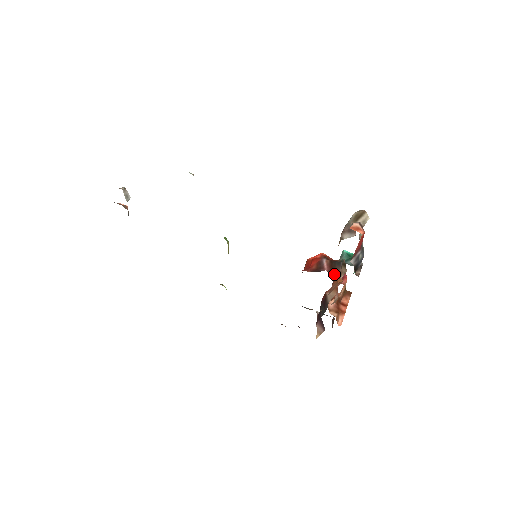
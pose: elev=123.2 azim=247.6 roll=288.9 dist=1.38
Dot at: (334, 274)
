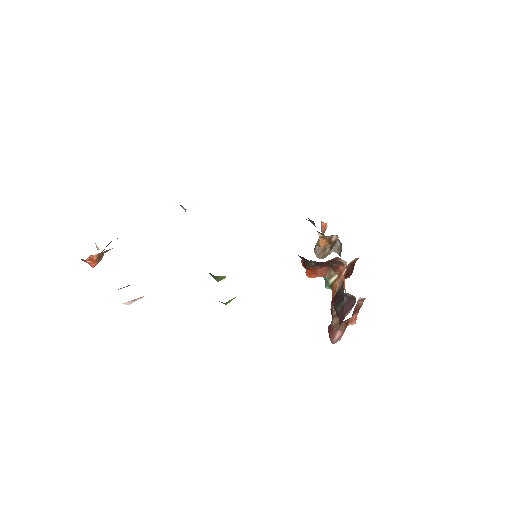
Dot at: occluded
